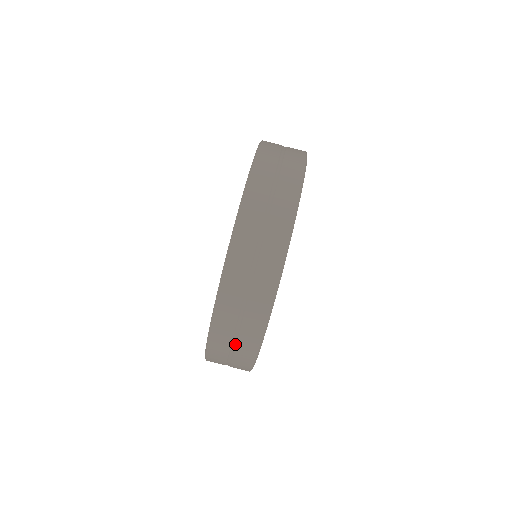
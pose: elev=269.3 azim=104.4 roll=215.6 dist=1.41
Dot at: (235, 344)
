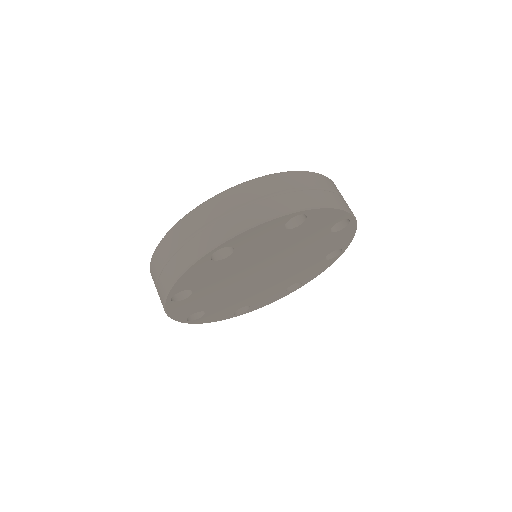
Dot at: (280, 194)
